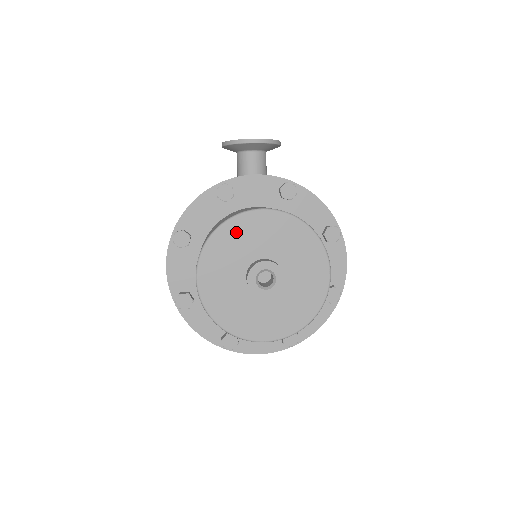
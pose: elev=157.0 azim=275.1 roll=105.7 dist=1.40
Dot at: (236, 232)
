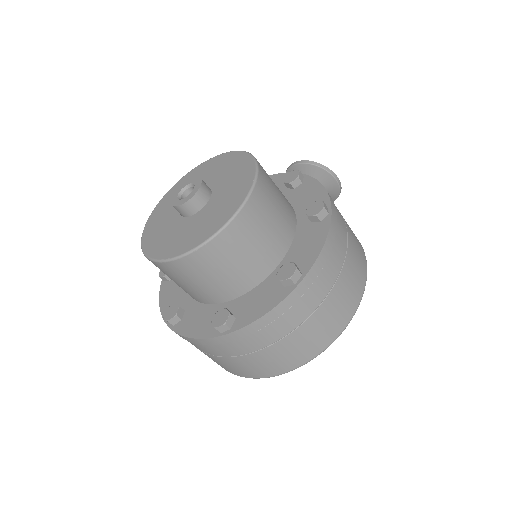
Dot at: (200, 171)
